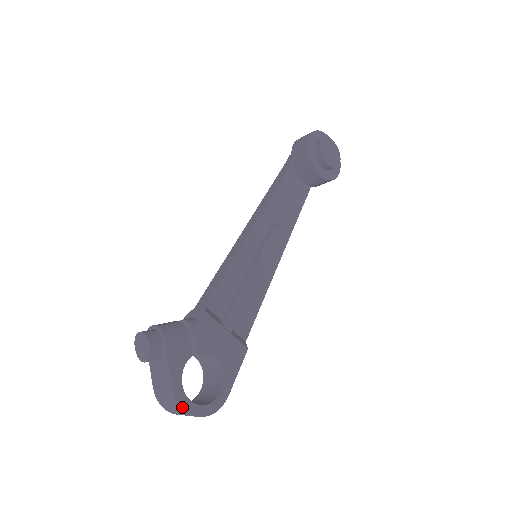
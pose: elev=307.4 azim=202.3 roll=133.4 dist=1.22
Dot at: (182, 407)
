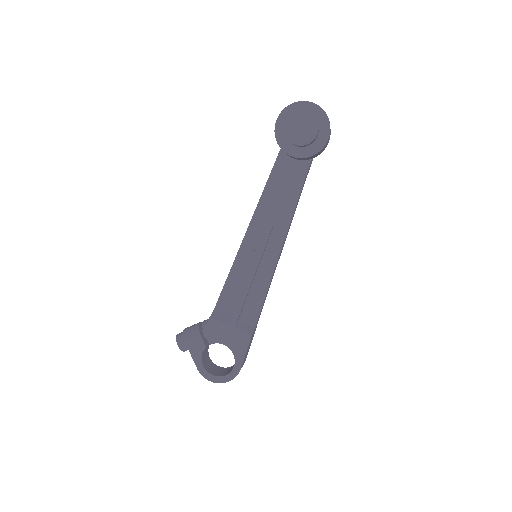
Dot at: (206, 378)
